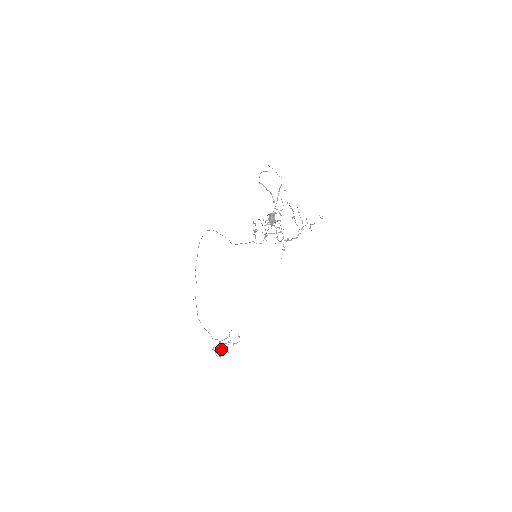
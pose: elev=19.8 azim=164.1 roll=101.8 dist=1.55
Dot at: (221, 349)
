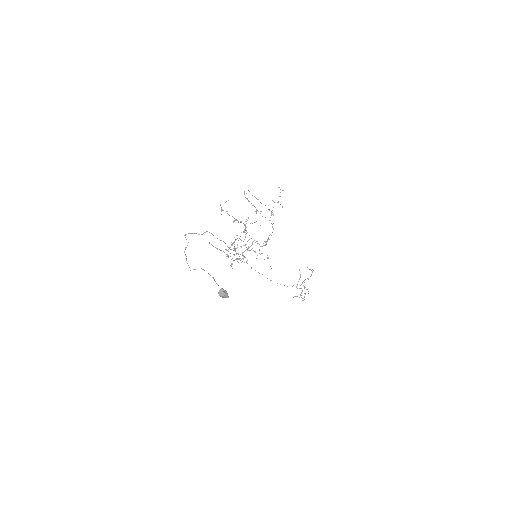
Dot at: (300, 294)
